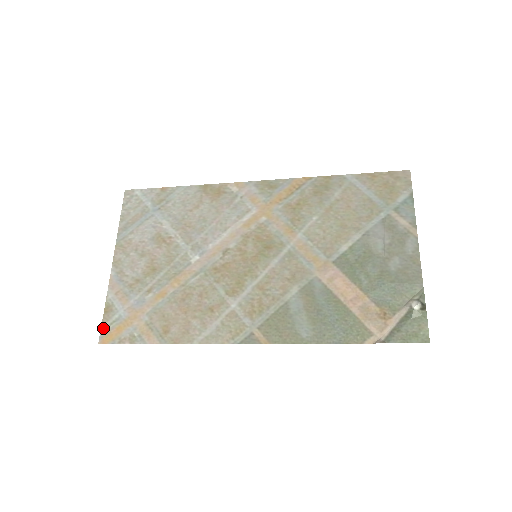
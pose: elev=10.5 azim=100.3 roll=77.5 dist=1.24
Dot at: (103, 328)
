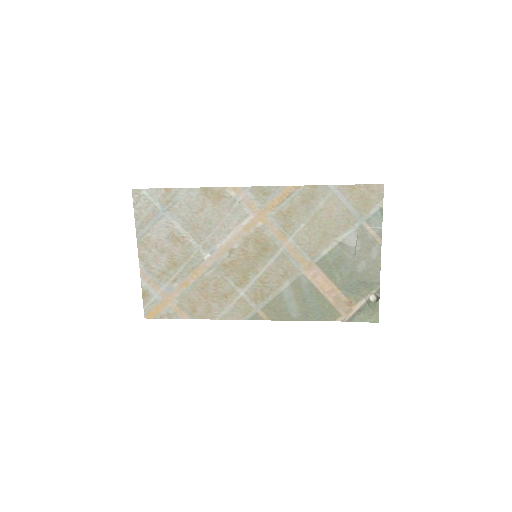
Dot at: (145, 308)
